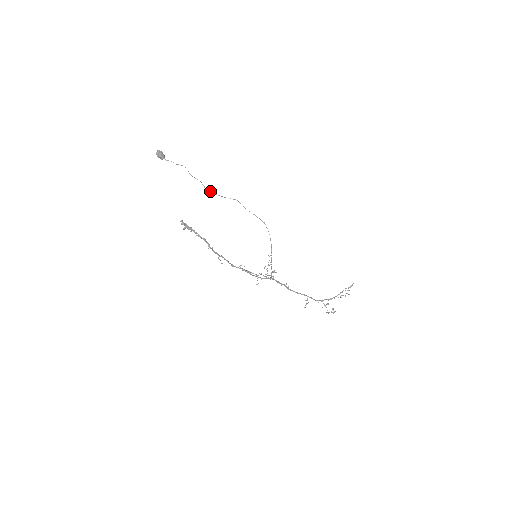
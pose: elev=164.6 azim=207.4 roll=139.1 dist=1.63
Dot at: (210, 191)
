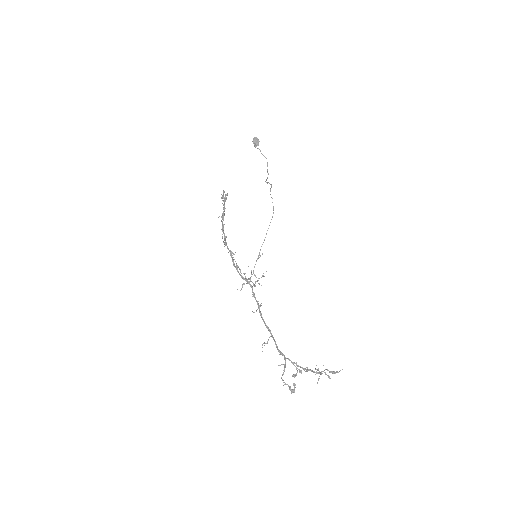
Dot at: (266, 180)
